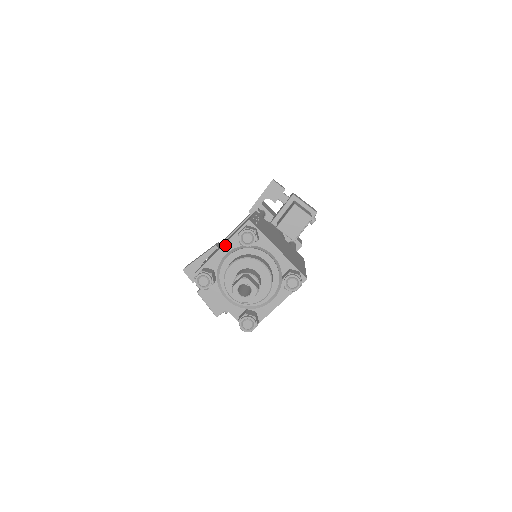
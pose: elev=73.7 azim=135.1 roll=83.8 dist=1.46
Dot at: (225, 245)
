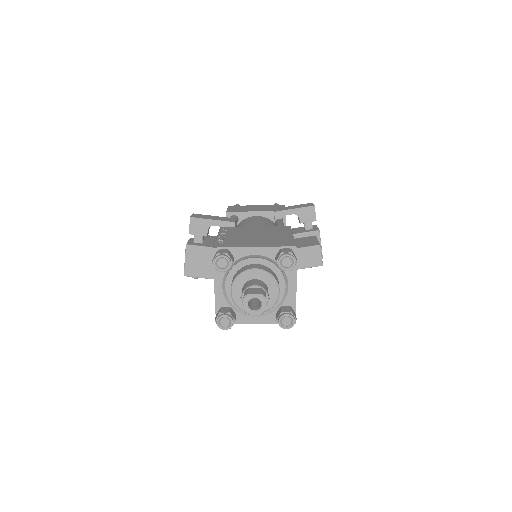
Dot at: (261, 248)
